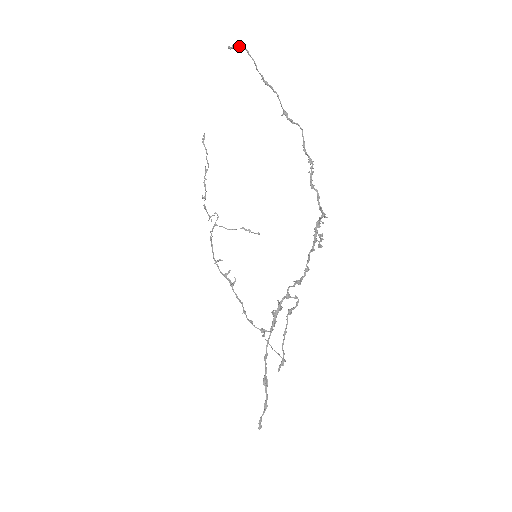
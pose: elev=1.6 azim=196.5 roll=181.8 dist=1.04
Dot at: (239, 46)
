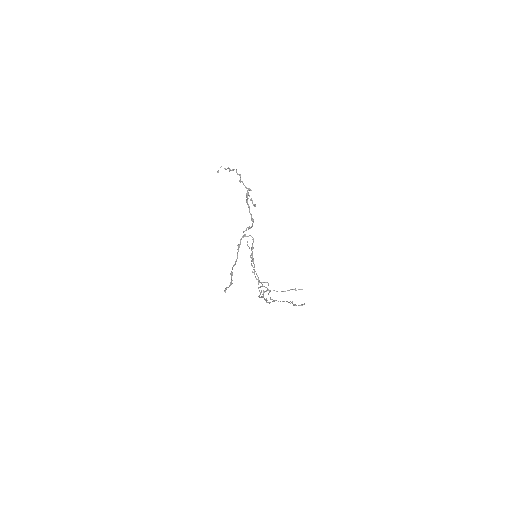
Dot at: occluded
